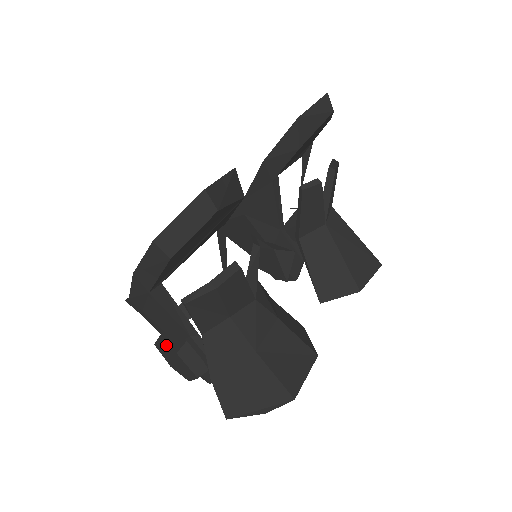
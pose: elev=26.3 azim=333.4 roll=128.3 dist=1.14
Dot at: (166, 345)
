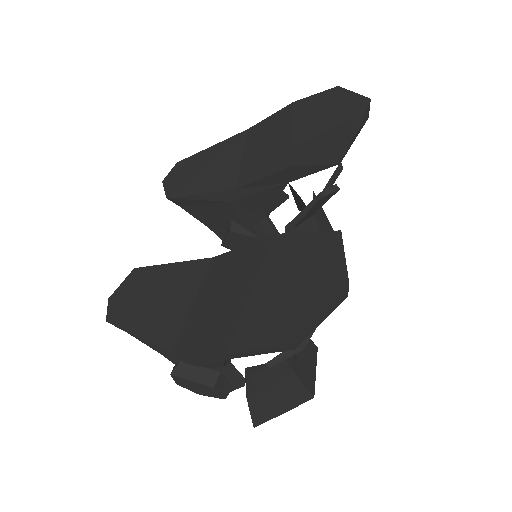
Dot at: (193, 377)
